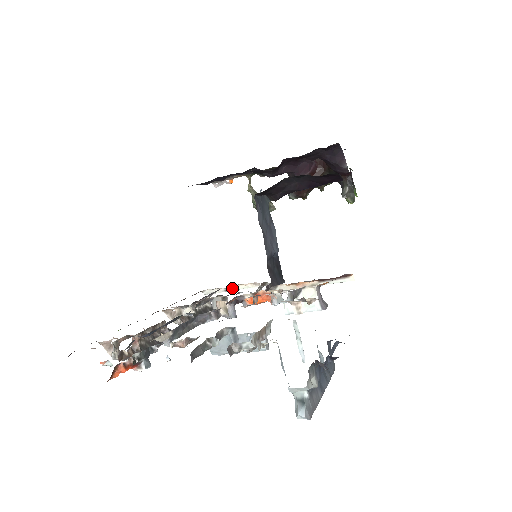
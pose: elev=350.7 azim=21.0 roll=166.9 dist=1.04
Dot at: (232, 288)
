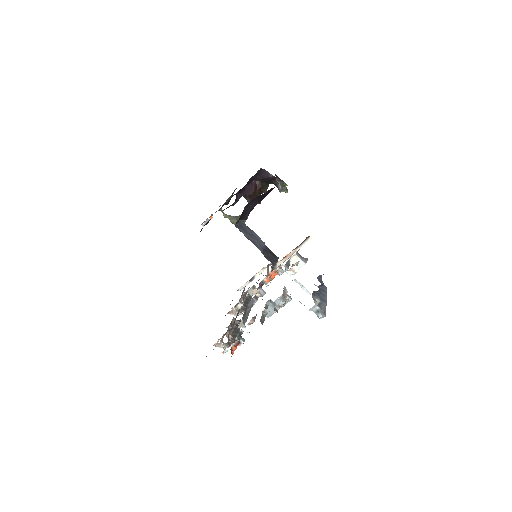
Dot at: (253, 278)
